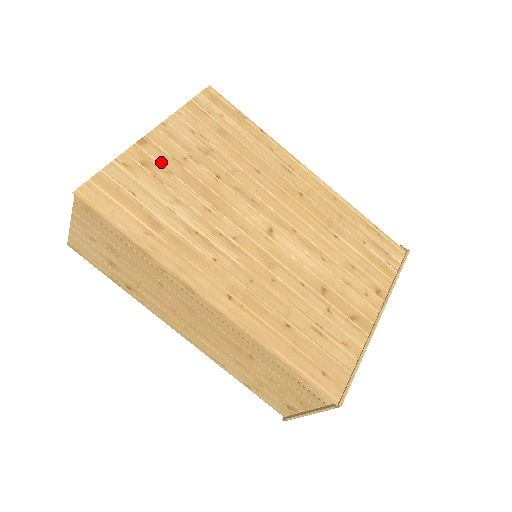
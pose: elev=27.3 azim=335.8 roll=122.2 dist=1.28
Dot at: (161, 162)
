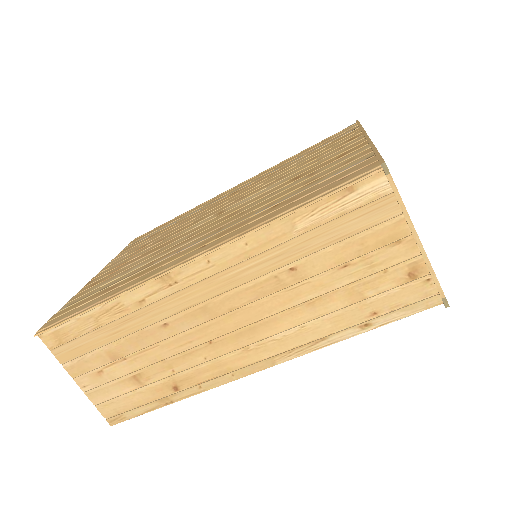
Dot at: (107, 275)
